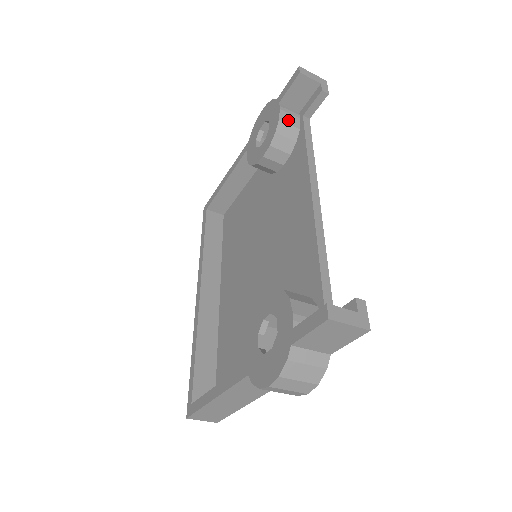
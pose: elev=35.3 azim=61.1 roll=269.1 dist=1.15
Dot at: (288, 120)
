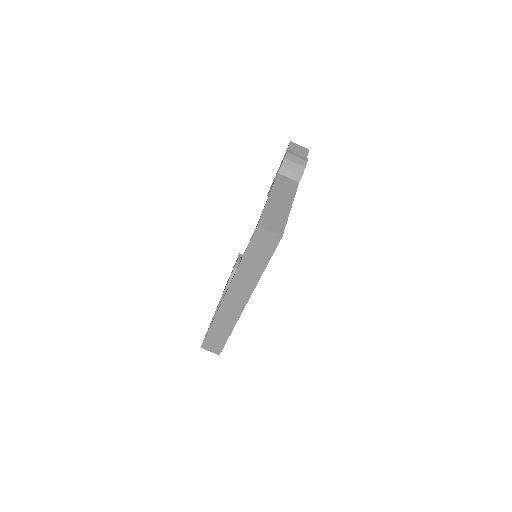
Dot at: occluded
